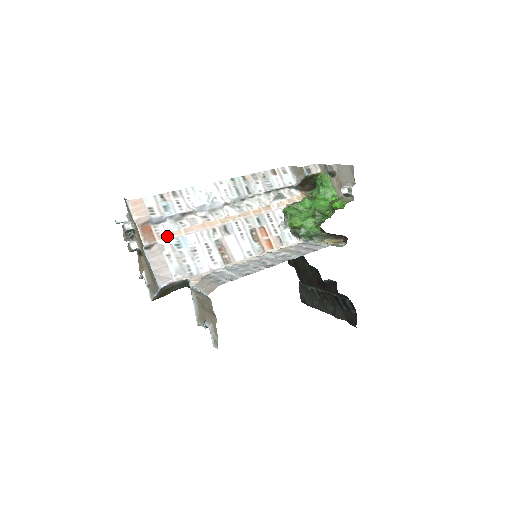
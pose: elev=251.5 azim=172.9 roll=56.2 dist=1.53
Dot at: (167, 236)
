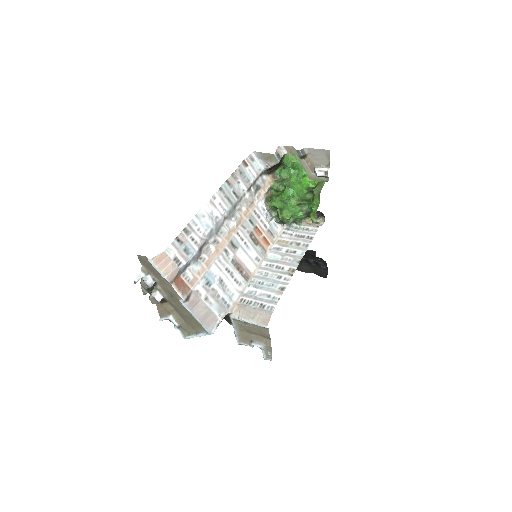
Dot at: (196, 279)
